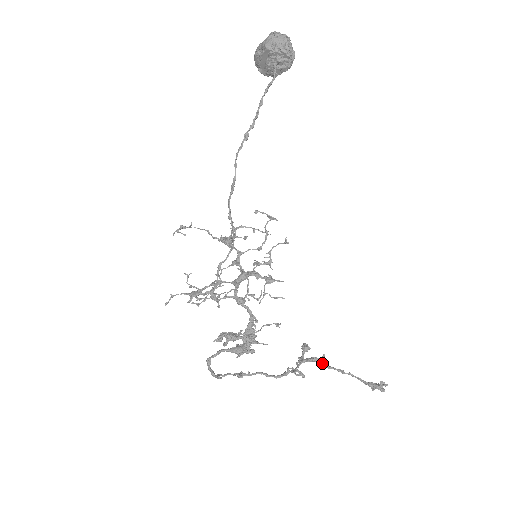
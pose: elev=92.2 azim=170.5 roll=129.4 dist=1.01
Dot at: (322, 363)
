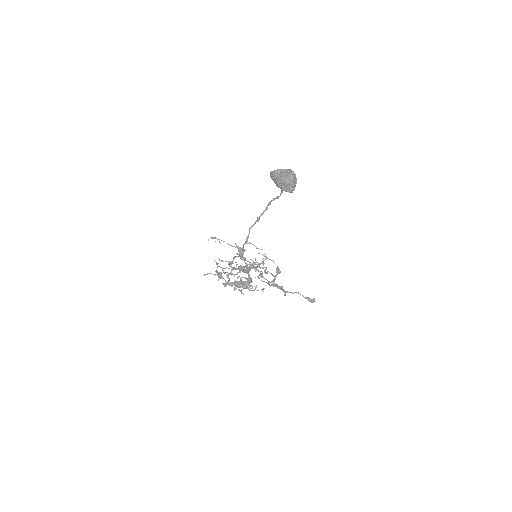
Dot at: (284, 290)
